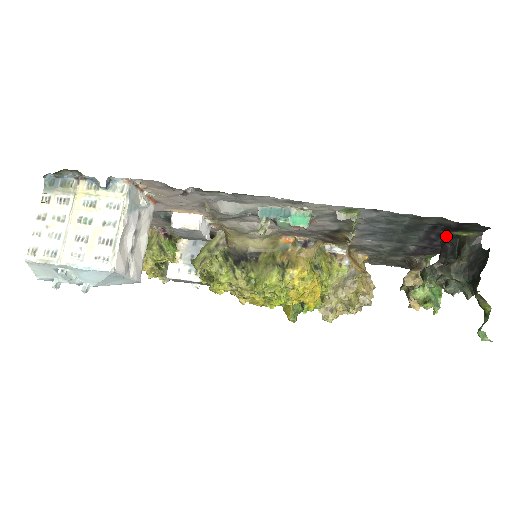
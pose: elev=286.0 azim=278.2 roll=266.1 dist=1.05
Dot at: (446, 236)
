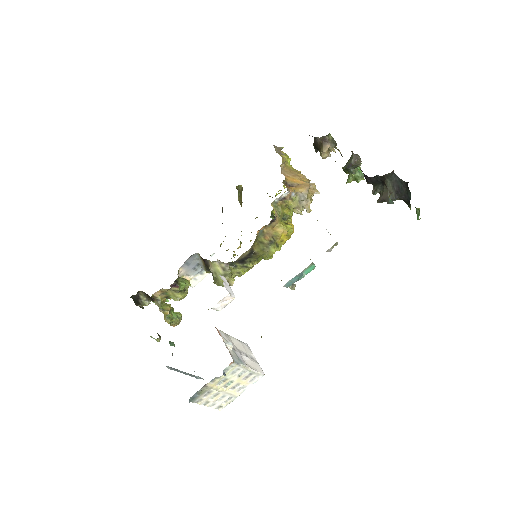
Dot at: occluded
